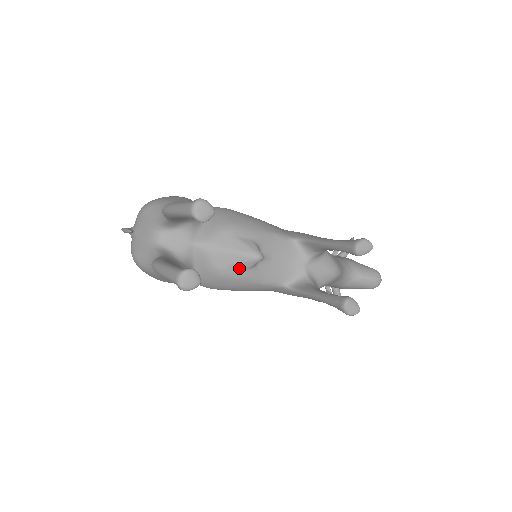
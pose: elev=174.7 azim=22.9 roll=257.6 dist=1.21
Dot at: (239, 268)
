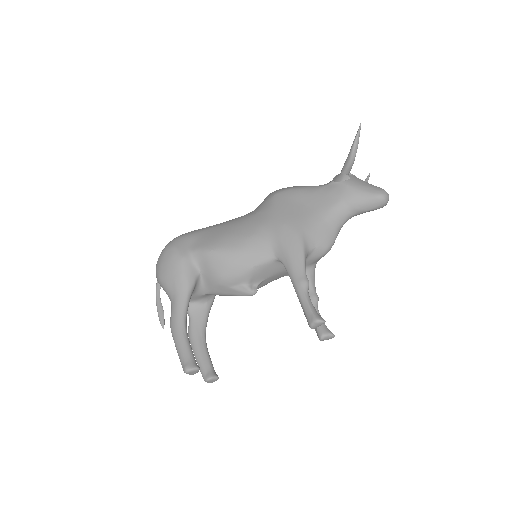
Dot at: occluded
